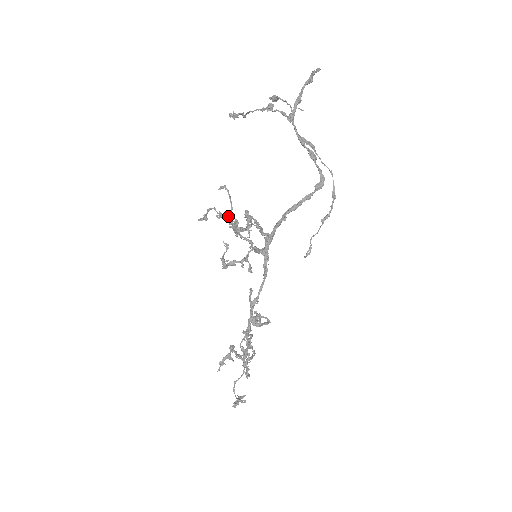
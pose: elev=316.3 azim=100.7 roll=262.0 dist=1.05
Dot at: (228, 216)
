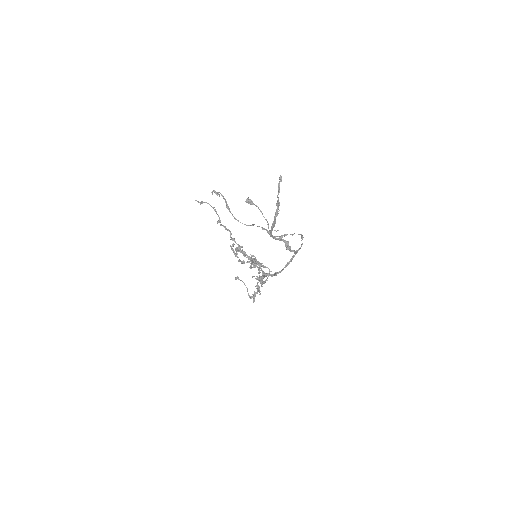
Dot at: (231, 239)
